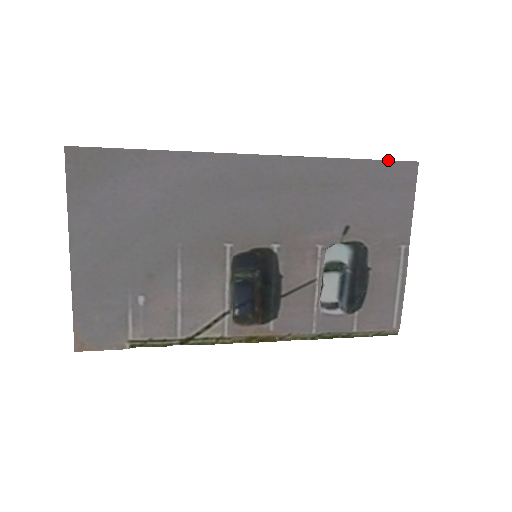
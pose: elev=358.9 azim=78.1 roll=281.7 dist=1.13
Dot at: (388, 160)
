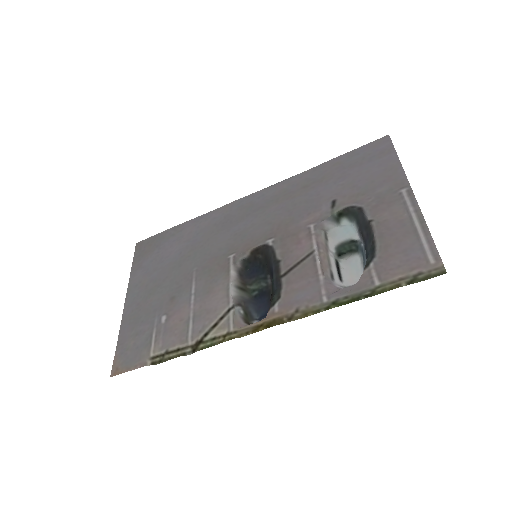
Dot at: (358, 148)
